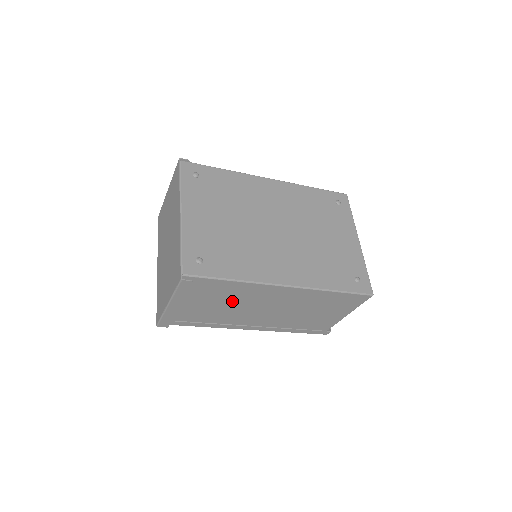
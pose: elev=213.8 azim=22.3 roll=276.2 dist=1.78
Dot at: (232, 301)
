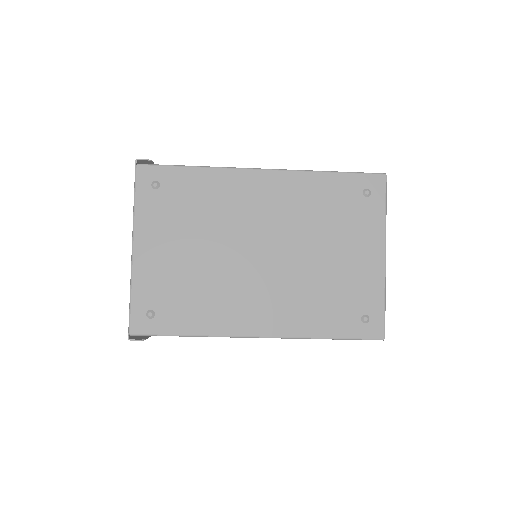
Dot at: occluded
